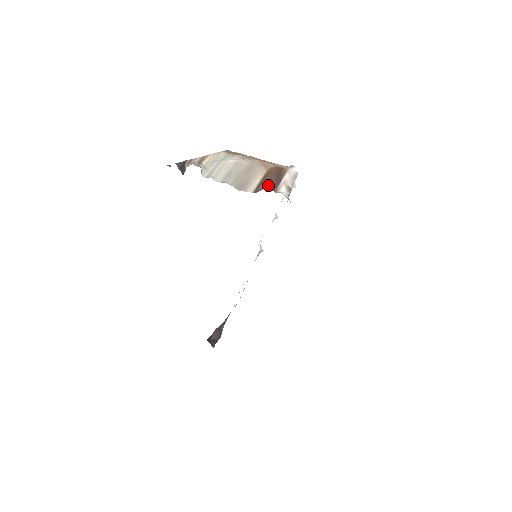
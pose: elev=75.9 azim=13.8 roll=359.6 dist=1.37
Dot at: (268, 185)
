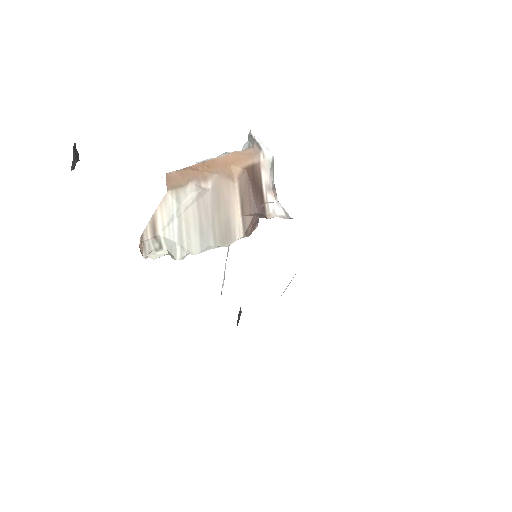
Dot at: (253, 210)
